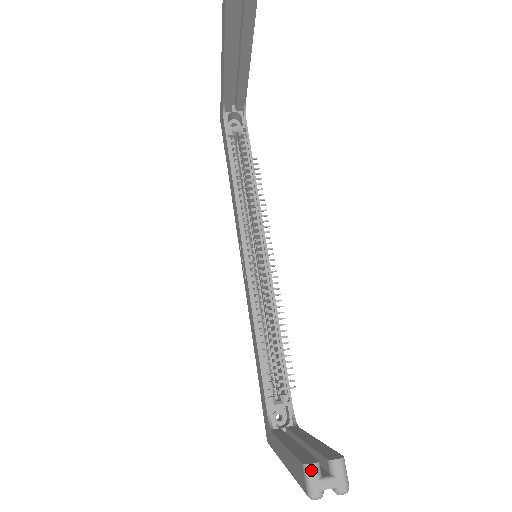
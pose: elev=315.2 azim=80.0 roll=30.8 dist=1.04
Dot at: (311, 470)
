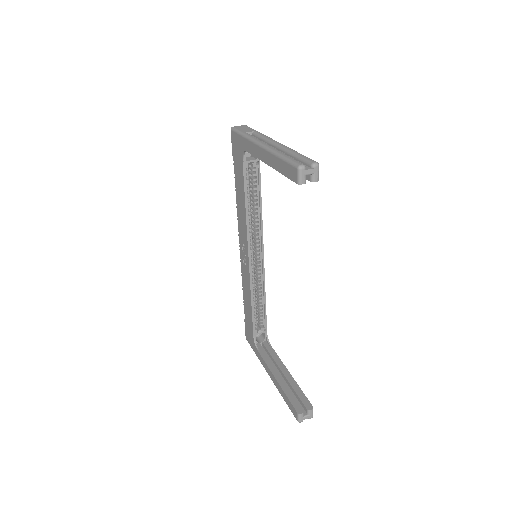
Dot at: (301, 415)
